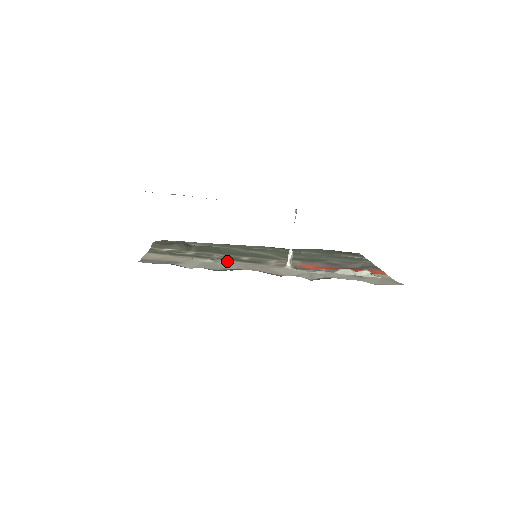
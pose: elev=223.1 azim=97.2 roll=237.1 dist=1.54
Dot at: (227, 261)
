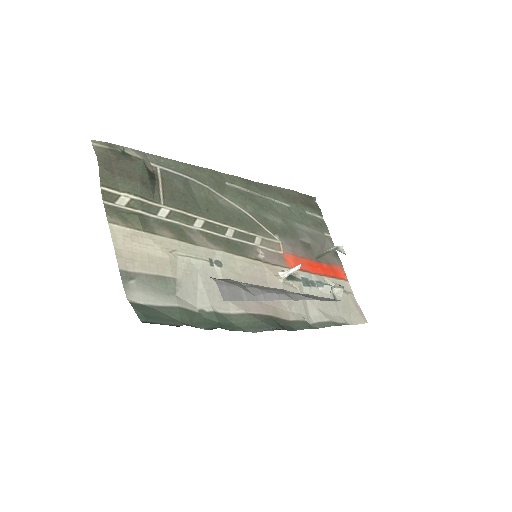
Dot at: (224, 263)
